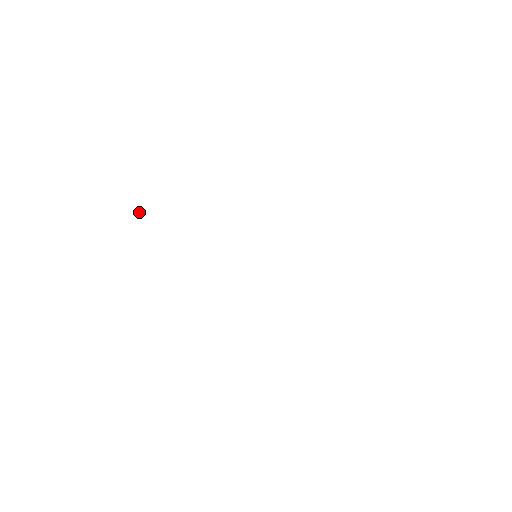
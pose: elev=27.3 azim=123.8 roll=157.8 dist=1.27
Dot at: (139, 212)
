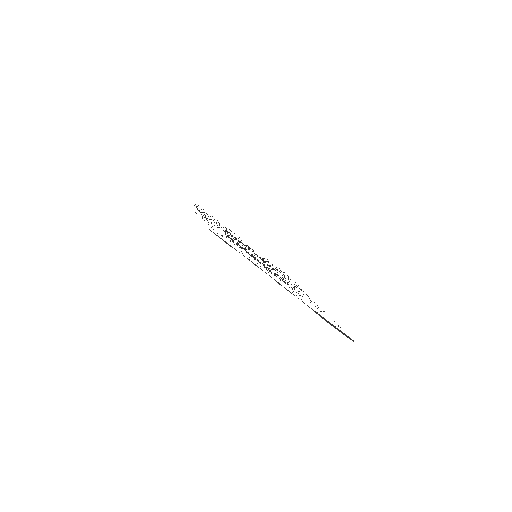
Dot at: occluded
